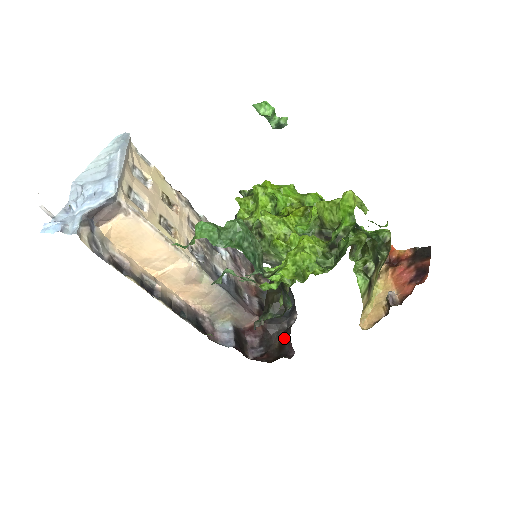
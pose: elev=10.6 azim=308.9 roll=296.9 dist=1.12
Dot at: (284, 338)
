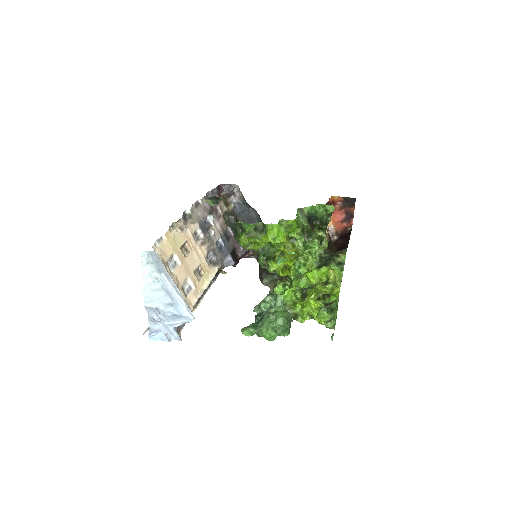
Dot at: occluded
